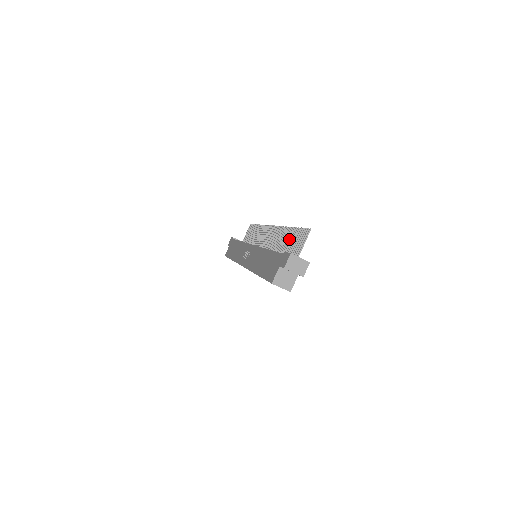
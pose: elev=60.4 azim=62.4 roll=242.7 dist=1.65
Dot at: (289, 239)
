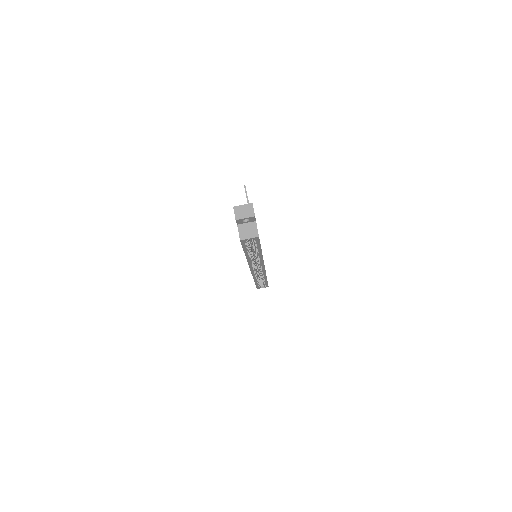
Dot at: occluded
